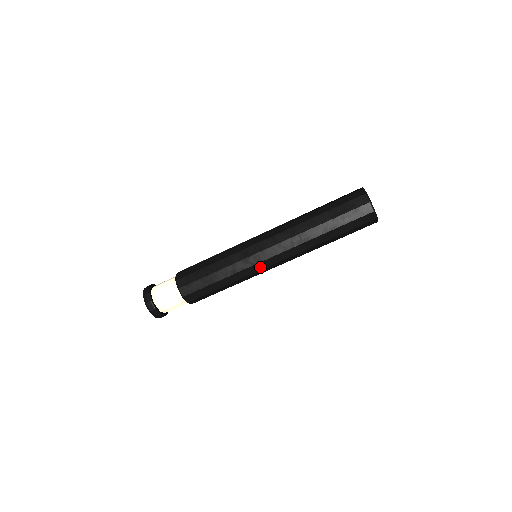
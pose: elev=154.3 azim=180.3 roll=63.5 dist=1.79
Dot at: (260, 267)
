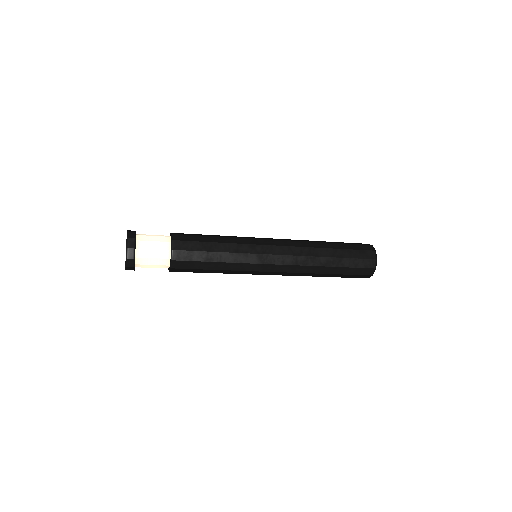
Dot at: (262, 260)
